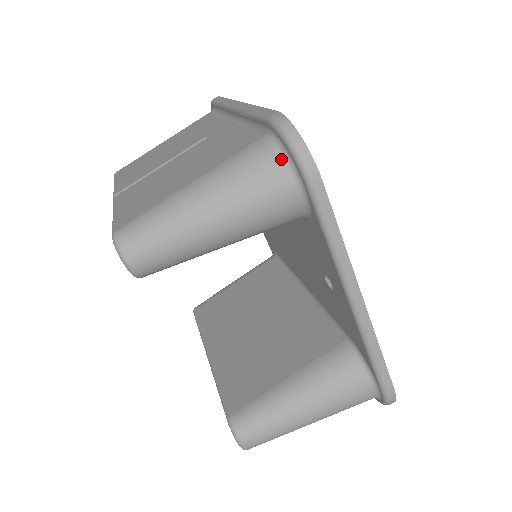
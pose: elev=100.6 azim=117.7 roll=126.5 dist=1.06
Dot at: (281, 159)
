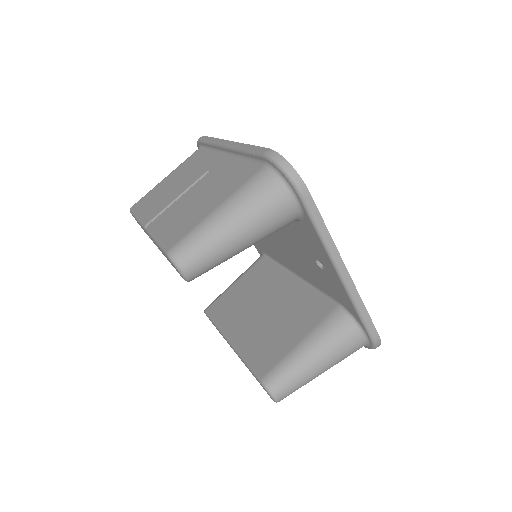
Dot at: (279, 182)
